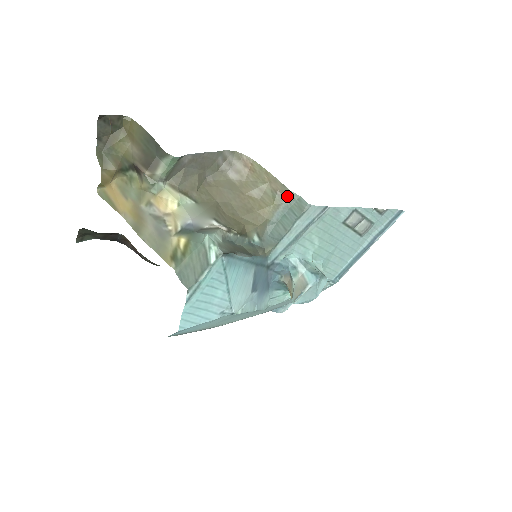
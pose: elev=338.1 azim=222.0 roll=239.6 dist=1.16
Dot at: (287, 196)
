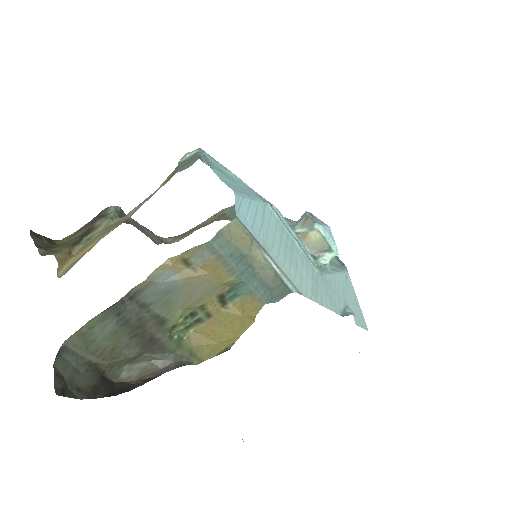
Dot at: (224, 211)
